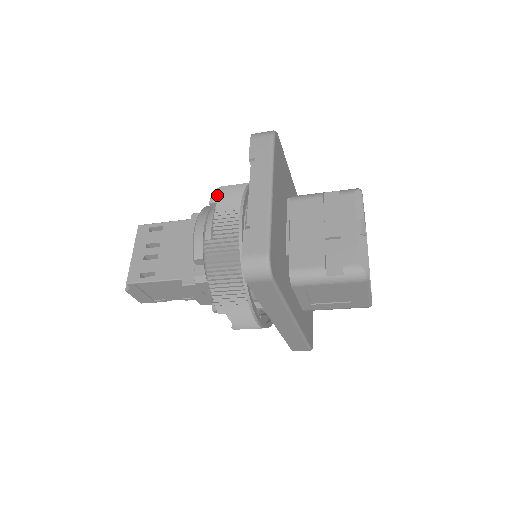
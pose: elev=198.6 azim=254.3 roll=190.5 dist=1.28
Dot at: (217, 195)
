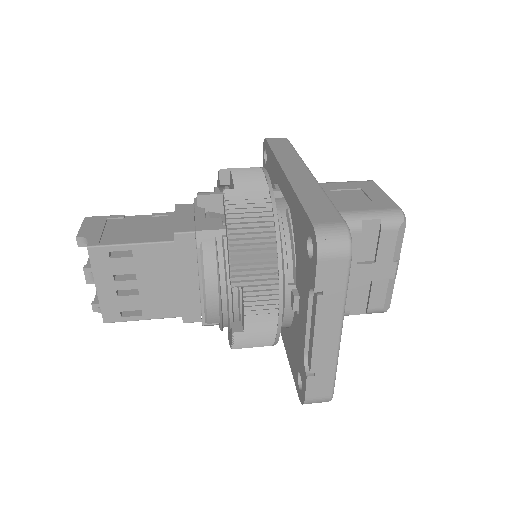
Dot at: (239, 270)
